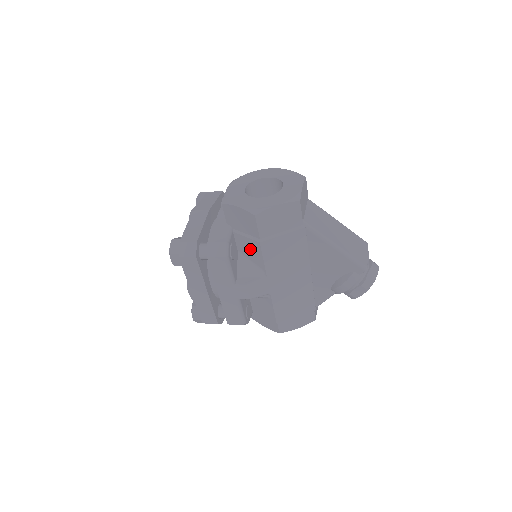
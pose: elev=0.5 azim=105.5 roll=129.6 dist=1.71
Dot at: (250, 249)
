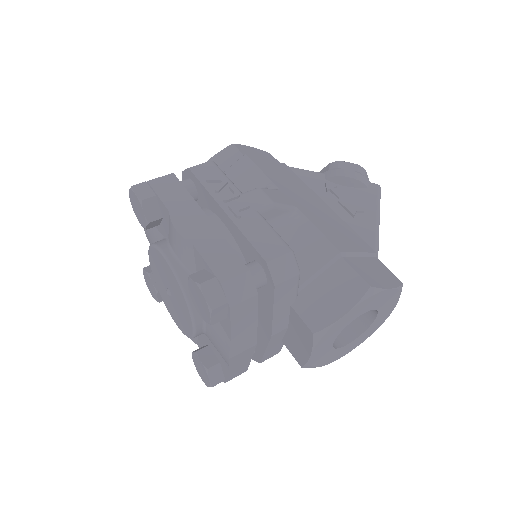
Dot at: occluded
